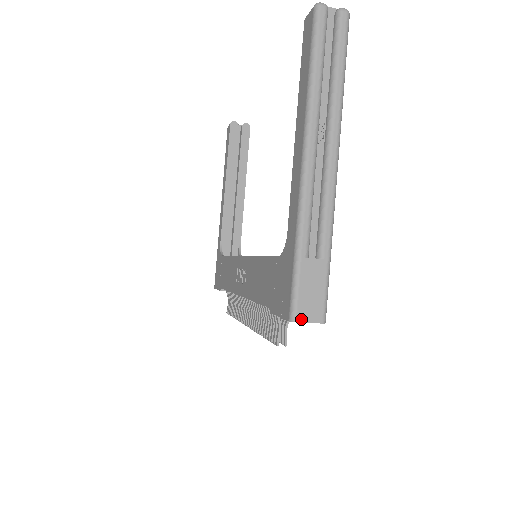
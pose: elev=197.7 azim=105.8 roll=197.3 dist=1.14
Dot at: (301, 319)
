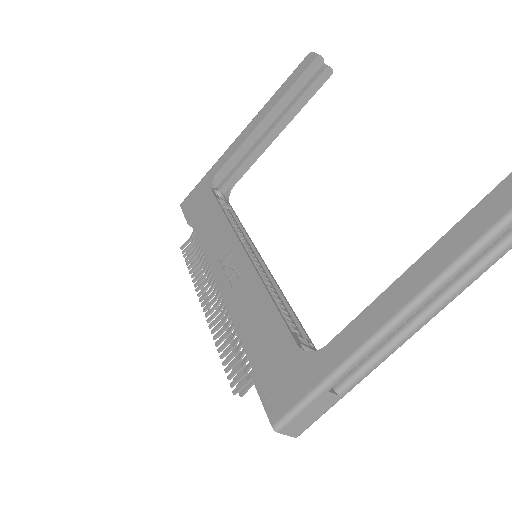
Dot at: (283, 431)
